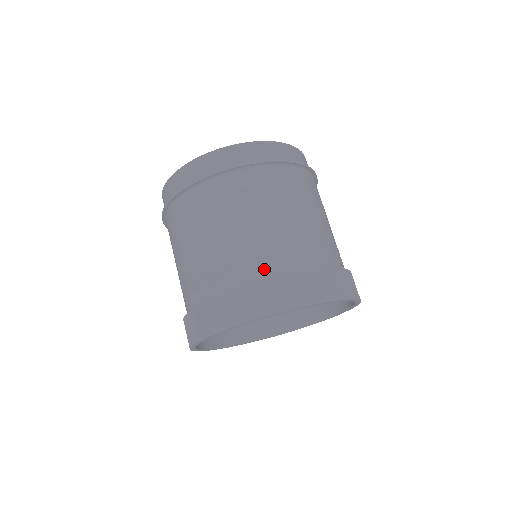
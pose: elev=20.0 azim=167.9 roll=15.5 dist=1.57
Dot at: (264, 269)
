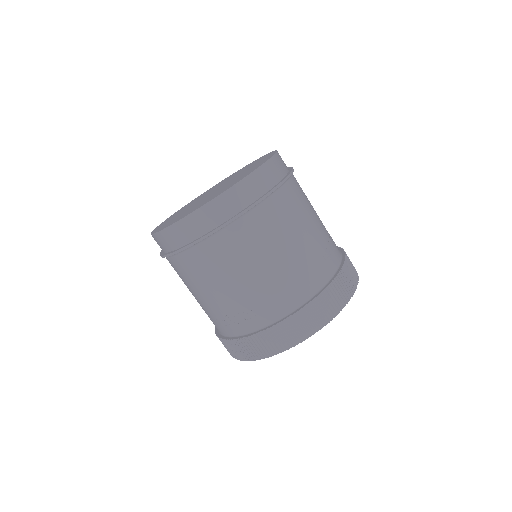
Dot at: (286, 304)
